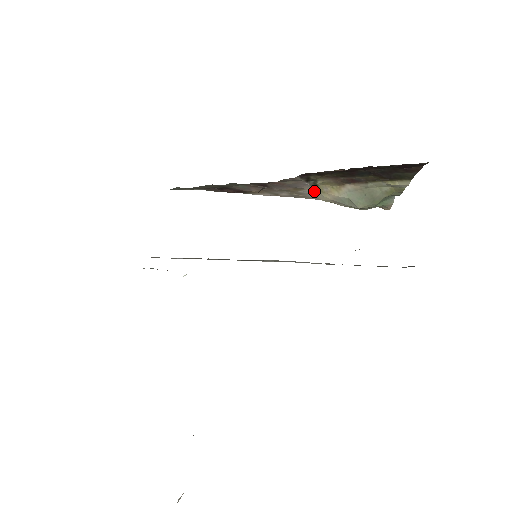
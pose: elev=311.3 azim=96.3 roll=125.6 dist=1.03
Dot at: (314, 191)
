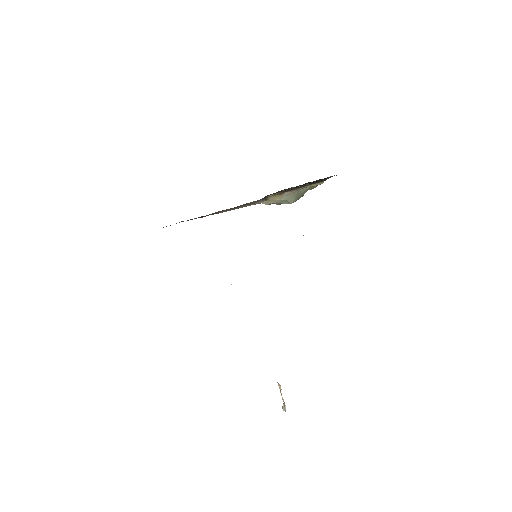
Dot at: (263, 201)
